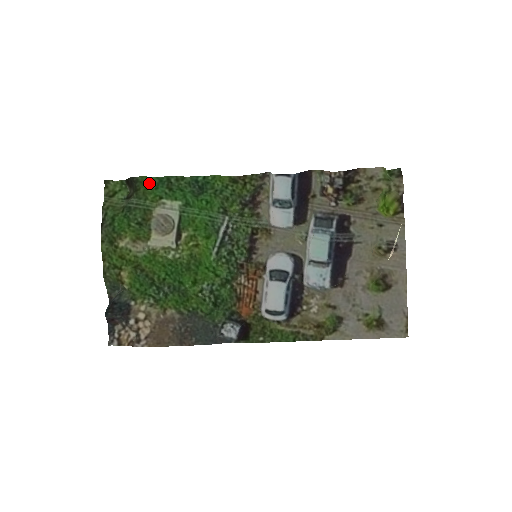
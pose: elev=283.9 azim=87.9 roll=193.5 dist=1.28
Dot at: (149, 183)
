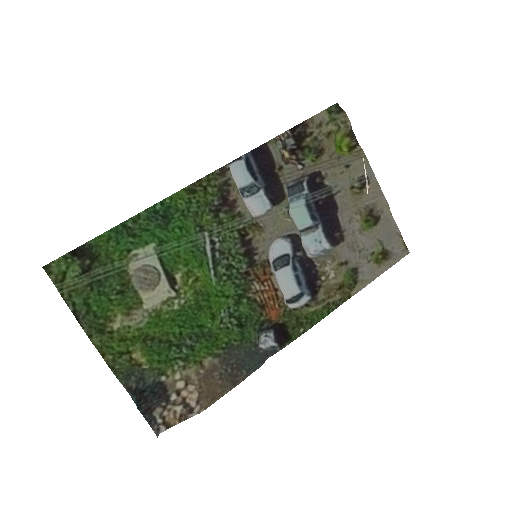
Dot at: (106, 242)
